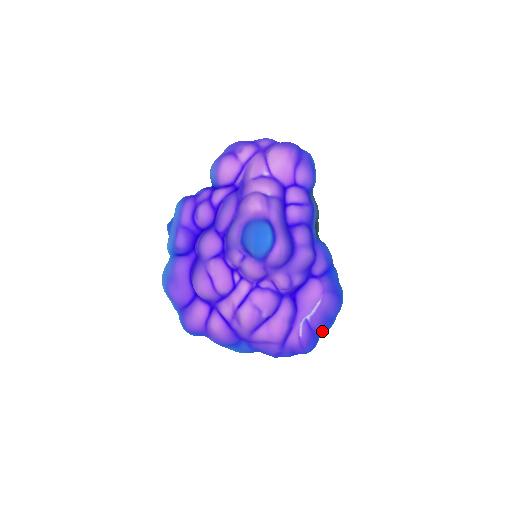
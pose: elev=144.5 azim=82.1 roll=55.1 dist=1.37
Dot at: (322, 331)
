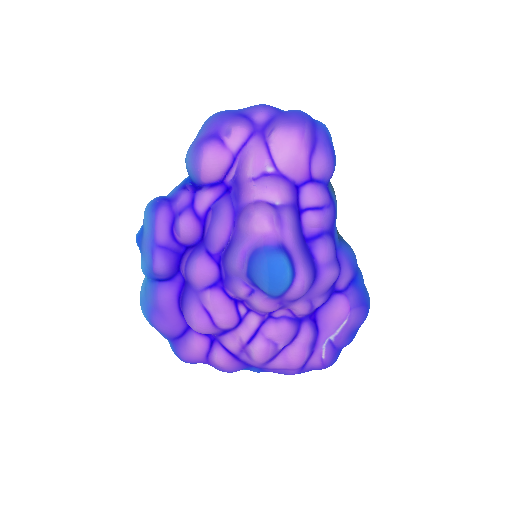
Dot at: occluded
